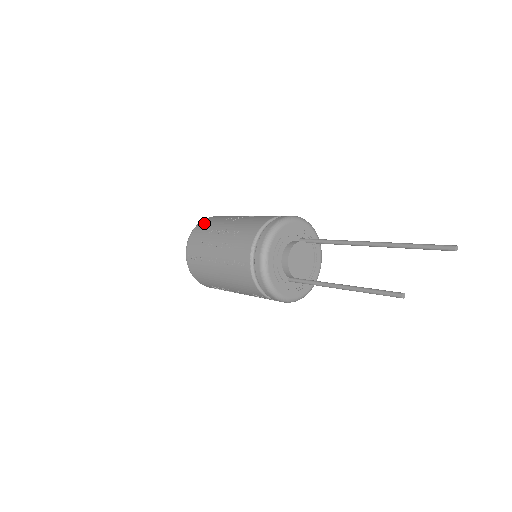
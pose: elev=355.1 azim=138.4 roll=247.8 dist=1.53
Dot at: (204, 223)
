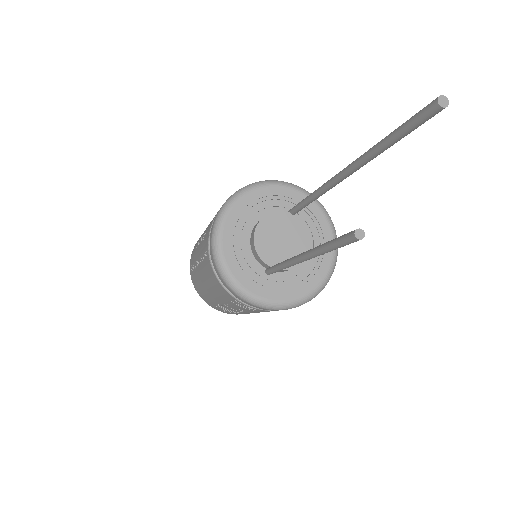
Dot at: occluded
